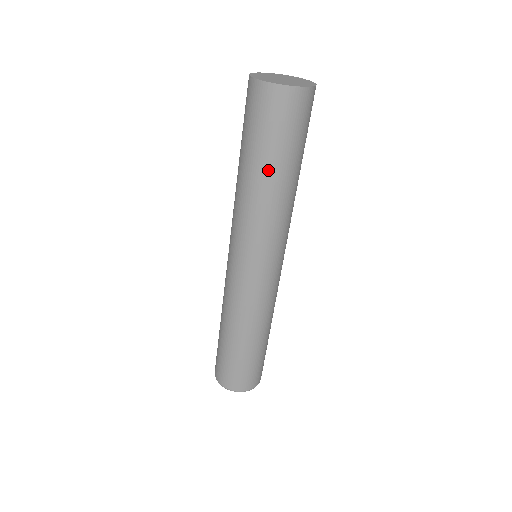
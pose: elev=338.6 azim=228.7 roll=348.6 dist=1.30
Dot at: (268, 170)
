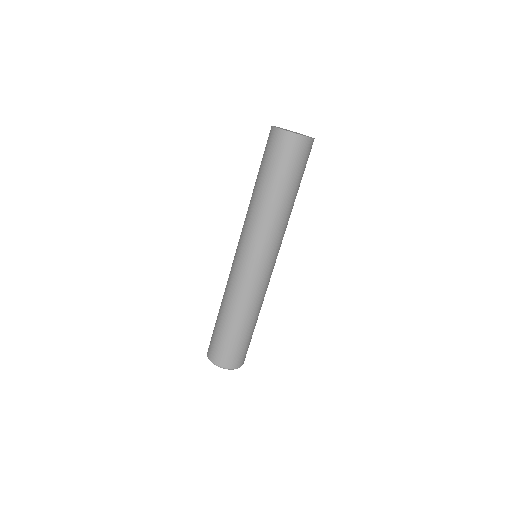
Dot at: (277, 188)
